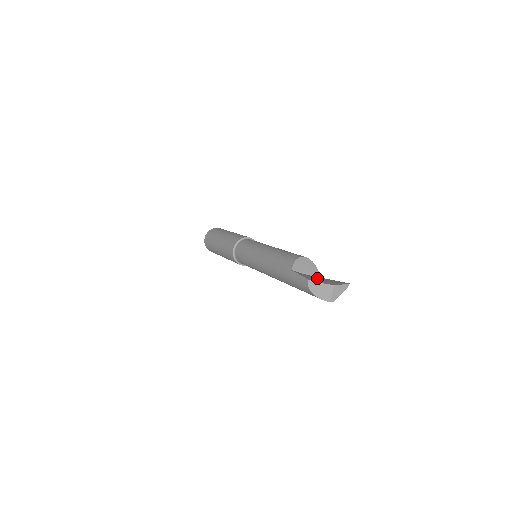
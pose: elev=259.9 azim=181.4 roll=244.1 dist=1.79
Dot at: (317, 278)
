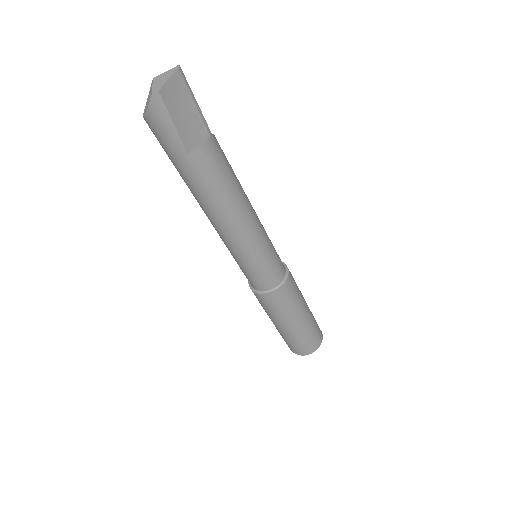
Dot at: occluded
